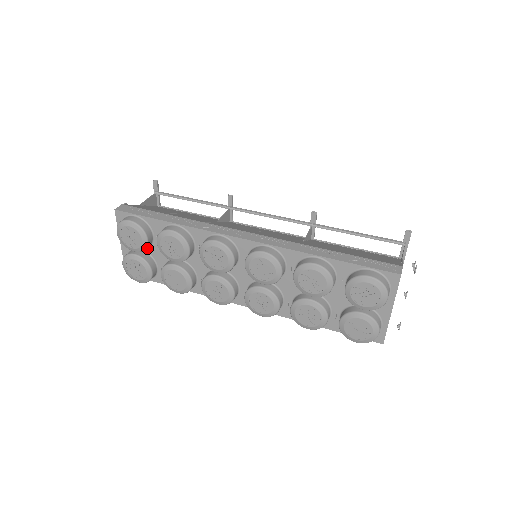
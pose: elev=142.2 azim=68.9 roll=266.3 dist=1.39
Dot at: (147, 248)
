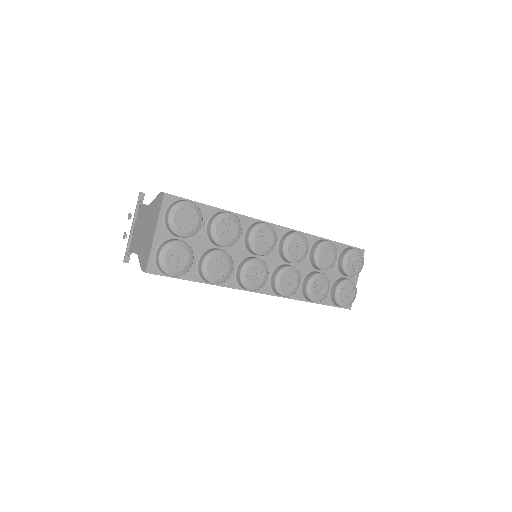
Dot at: occluded
